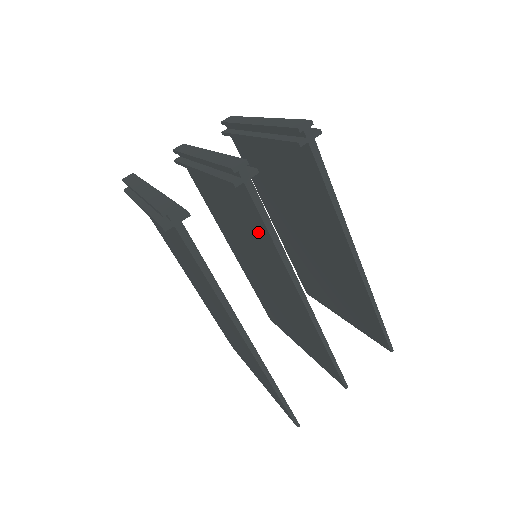
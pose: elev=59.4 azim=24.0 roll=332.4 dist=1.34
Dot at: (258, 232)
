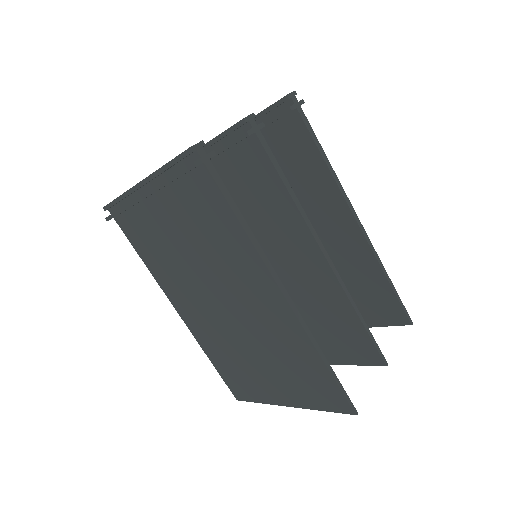
Dot at: (267, 199)
